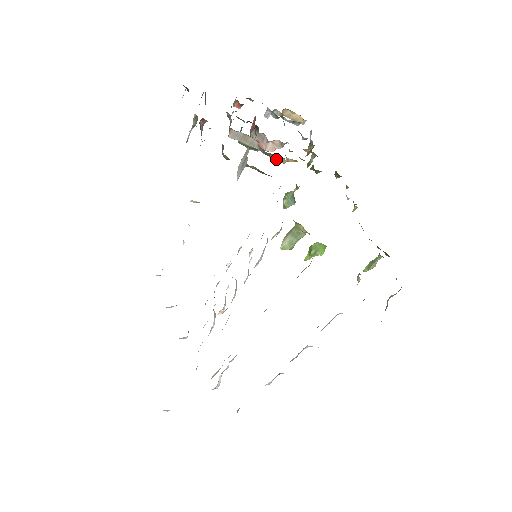
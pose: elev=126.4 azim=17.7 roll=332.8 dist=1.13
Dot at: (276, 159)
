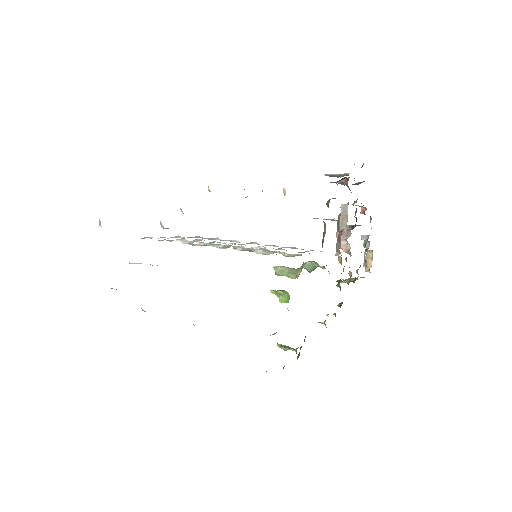
Dot at: (337, 247)
